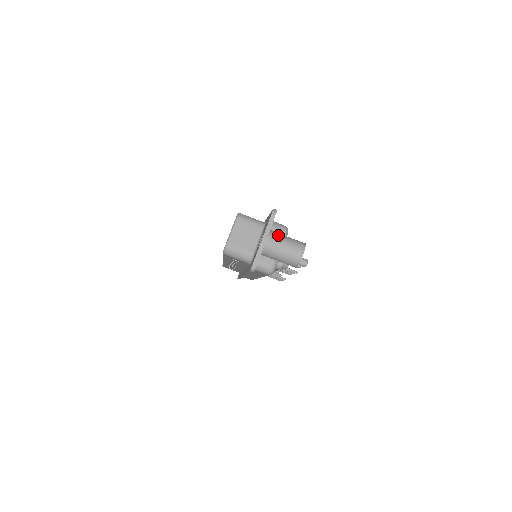
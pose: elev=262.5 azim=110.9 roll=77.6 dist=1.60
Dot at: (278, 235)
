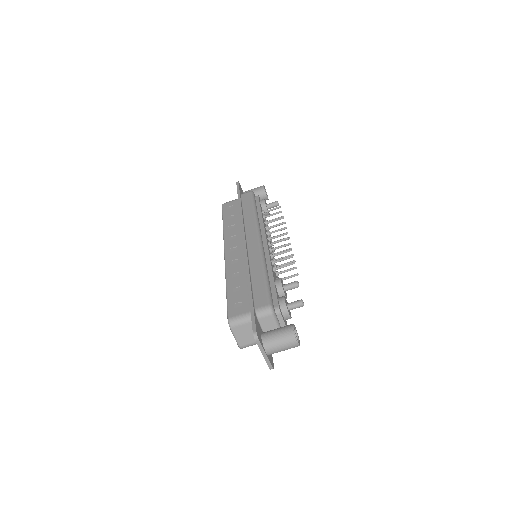
Dot at: (271, 342)
